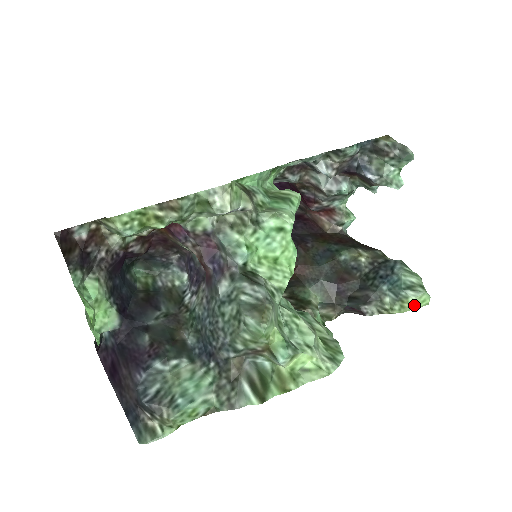
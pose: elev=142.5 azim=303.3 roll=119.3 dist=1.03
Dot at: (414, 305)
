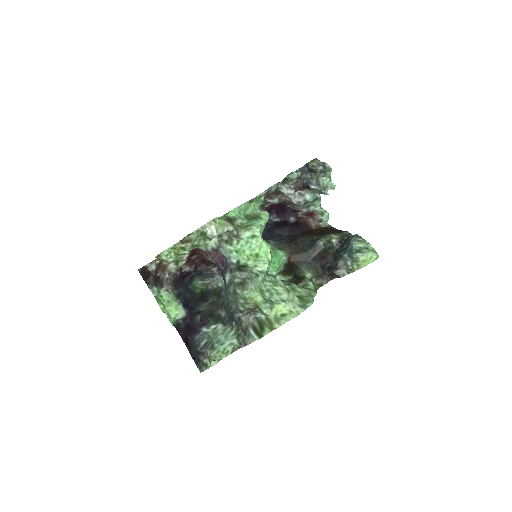
Dot at: (366, 262)
